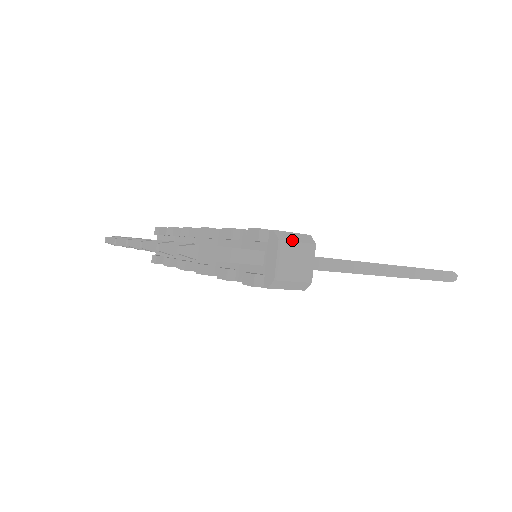
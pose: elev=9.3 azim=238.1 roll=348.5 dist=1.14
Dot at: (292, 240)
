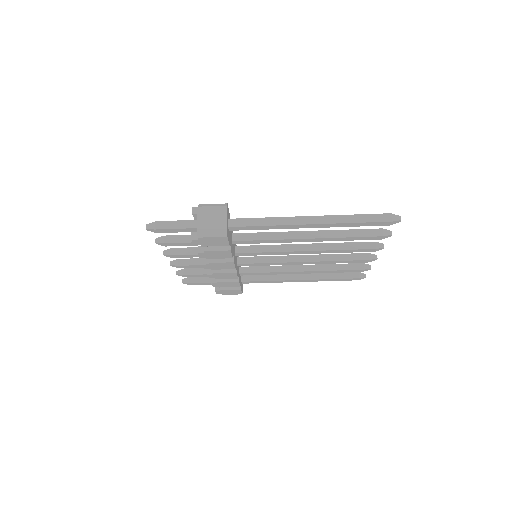
Dot at: (208, 206)
